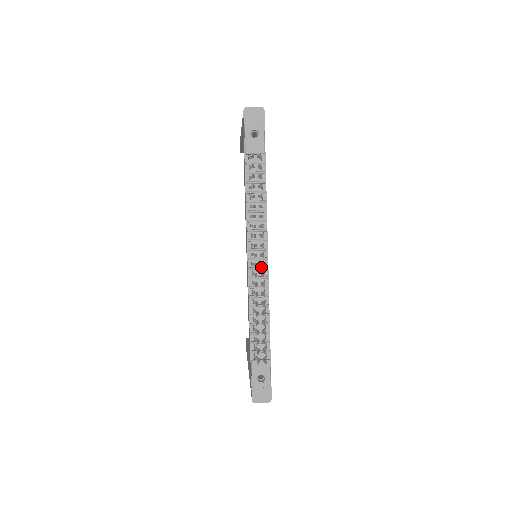
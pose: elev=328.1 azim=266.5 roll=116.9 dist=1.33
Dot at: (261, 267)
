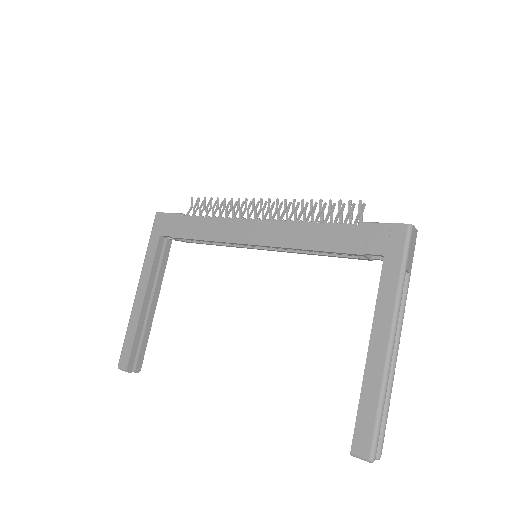
Dot at: occluded
